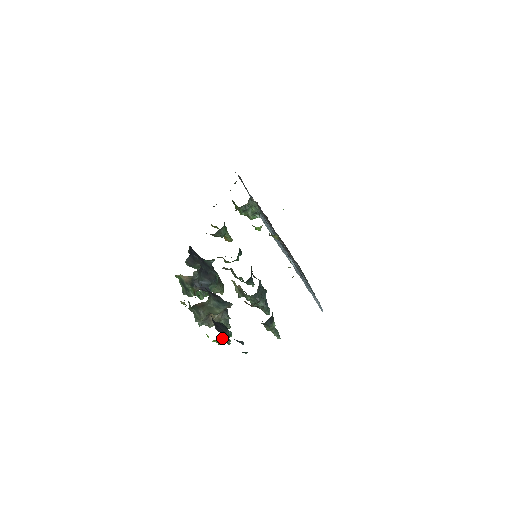
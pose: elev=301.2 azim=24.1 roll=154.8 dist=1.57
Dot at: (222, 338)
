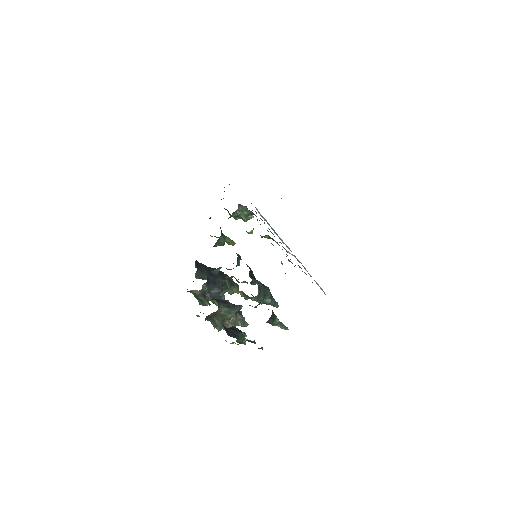
Dot at: (237, 340)
